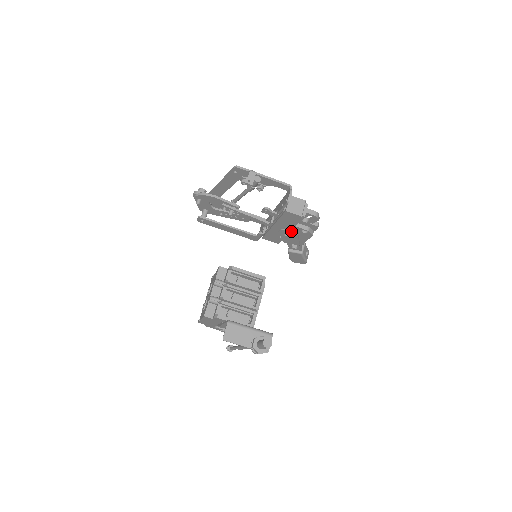
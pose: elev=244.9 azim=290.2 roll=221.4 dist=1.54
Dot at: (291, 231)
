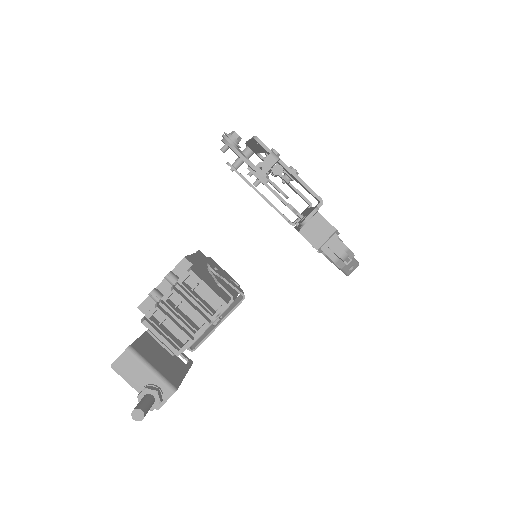
Dot at: occluded
